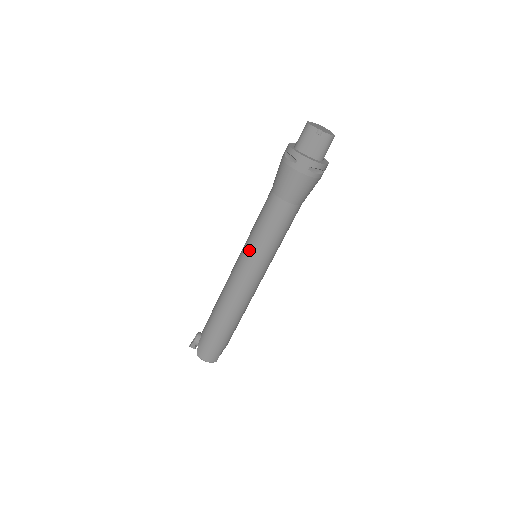
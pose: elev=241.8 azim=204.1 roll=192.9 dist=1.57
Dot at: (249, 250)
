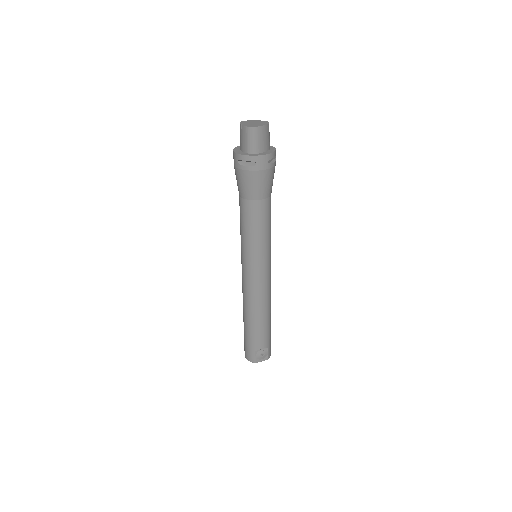
Dot at: occluded
